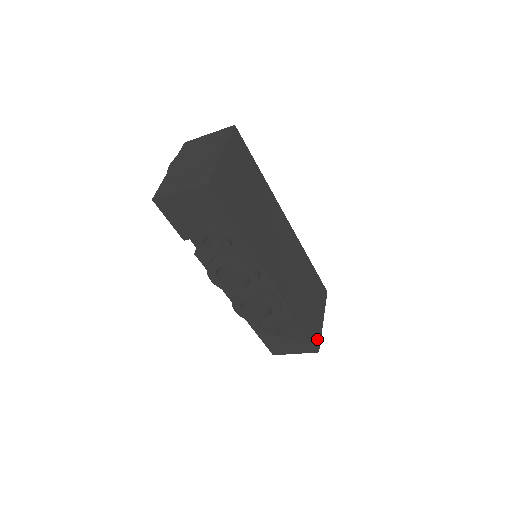
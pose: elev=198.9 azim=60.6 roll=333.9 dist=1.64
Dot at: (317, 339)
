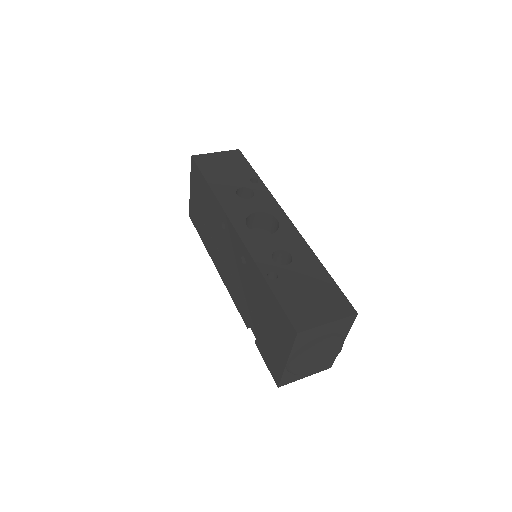
Dot at: occluded
